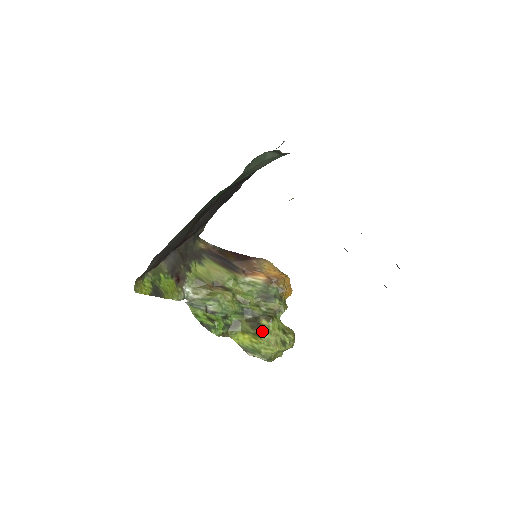
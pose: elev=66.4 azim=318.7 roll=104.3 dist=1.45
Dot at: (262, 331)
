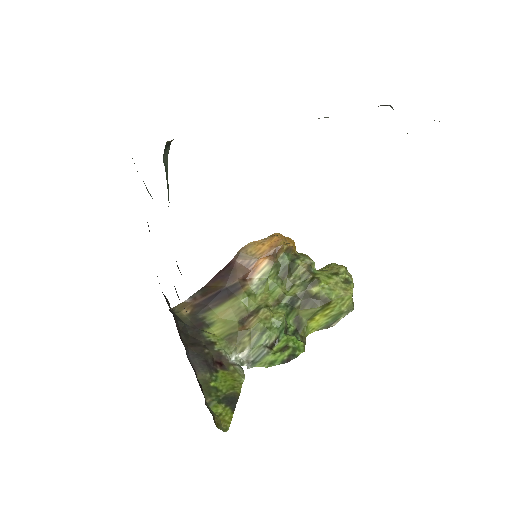
Dot at: (325, 298)
